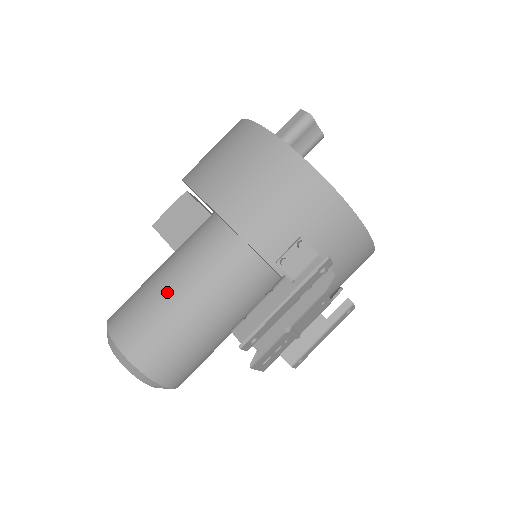
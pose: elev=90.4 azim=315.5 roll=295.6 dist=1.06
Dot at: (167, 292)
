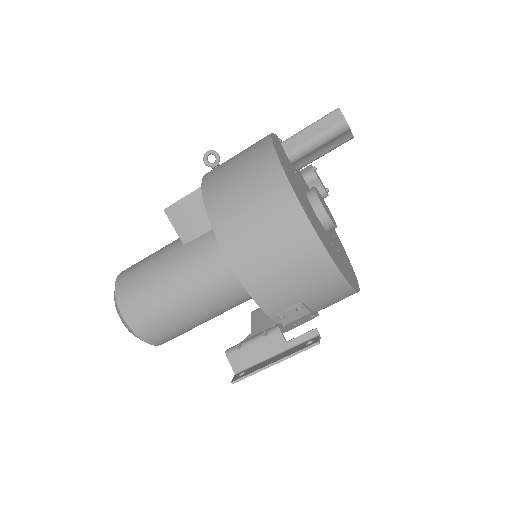
Dot at: (174, 292)
